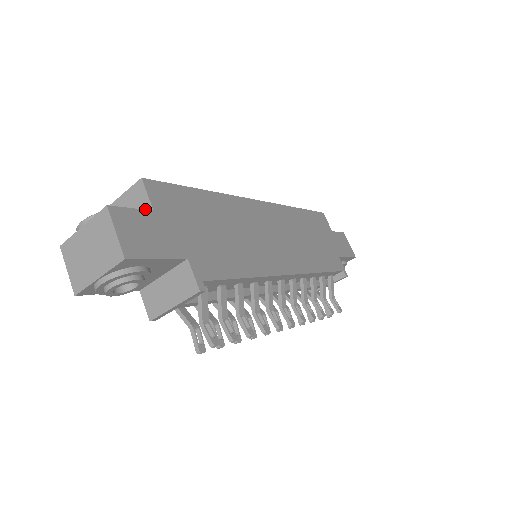
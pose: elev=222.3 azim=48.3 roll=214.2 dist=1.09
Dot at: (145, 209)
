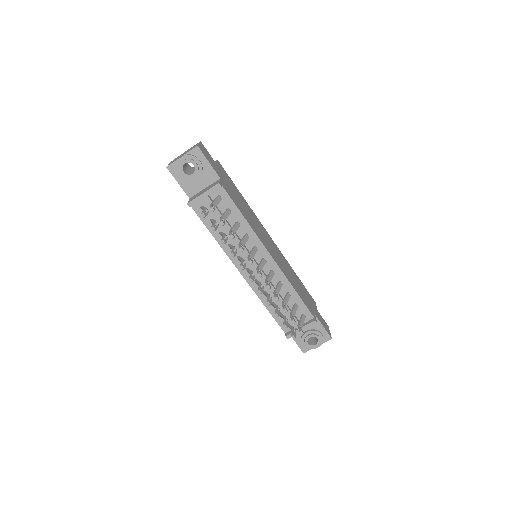
Dot at: occluded
